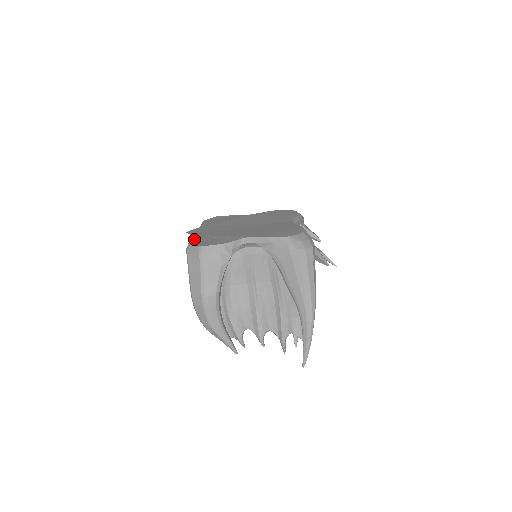
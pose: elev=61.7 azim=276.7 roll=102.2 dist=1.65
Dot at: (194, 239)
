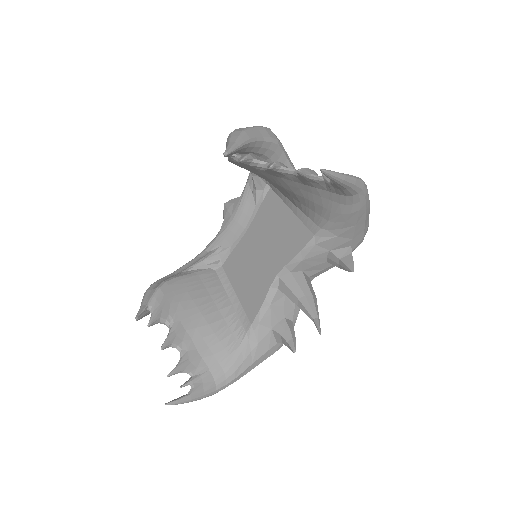
Dot at: occluded
